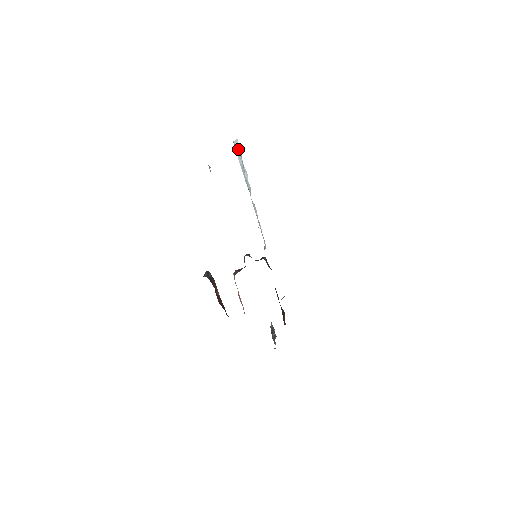
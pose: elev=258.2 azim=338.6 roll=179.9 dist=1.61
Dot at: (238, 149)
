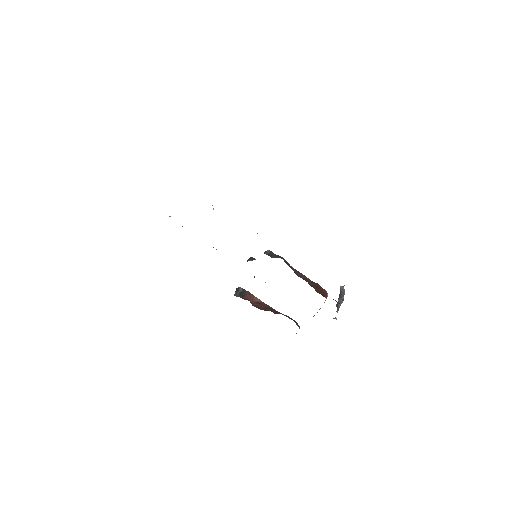
Dot at: occluded
